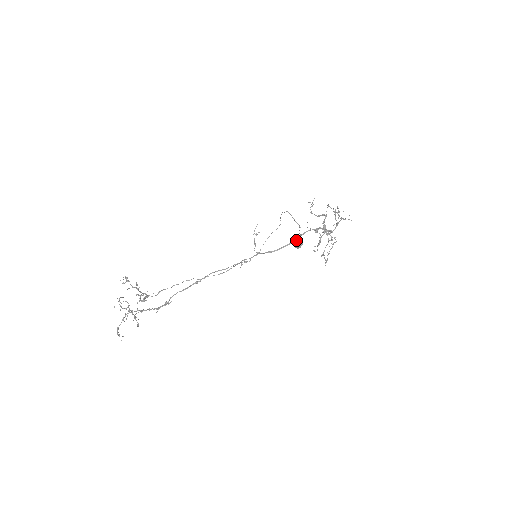
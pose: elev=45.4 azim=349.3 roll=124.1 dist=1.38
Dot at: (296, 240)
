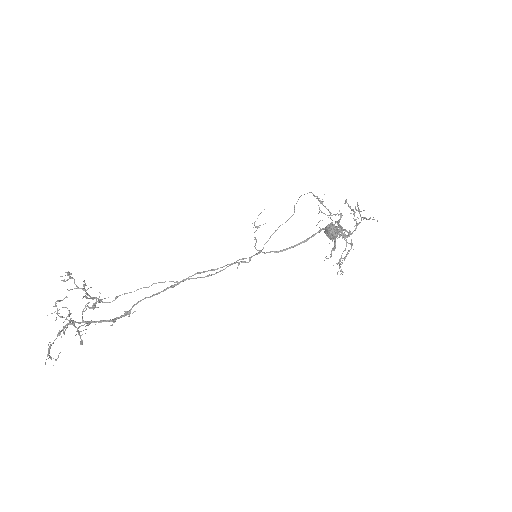
Dot at: (332, 227)
